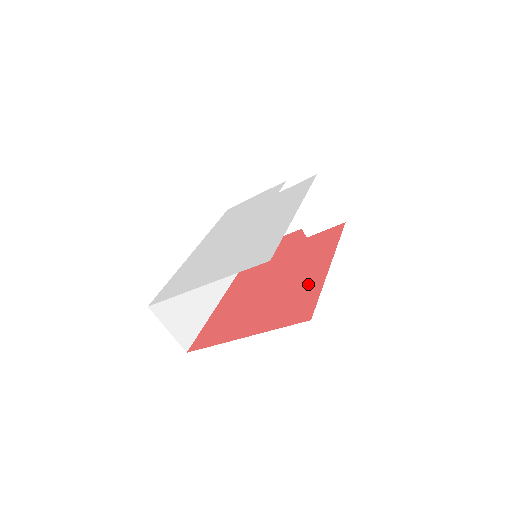
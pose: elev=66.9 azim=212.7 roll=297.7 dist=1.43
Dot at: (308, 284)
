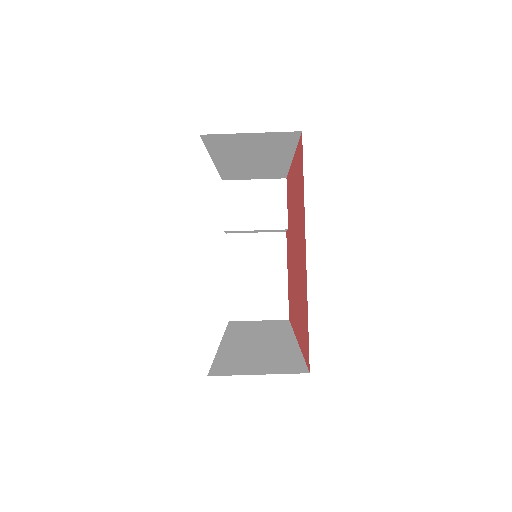
Dot at: (295, 178)
